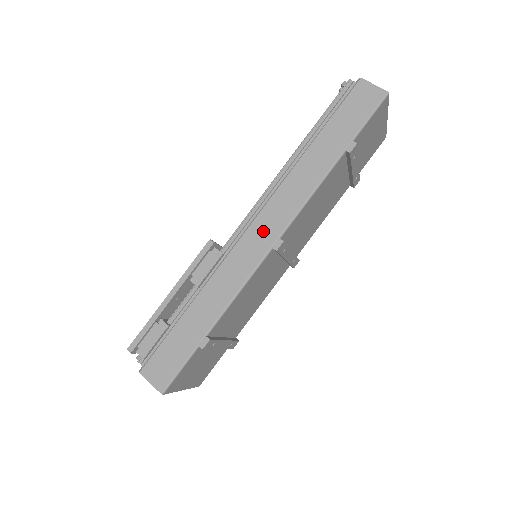
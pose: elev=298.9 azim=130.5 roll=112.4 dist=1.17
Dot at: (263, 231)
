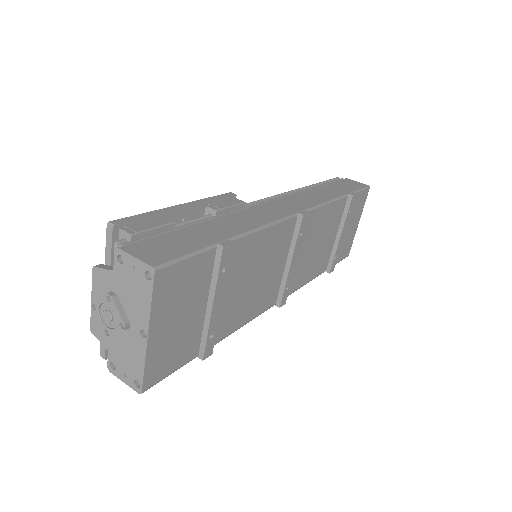
Dot at: (286, 205)
